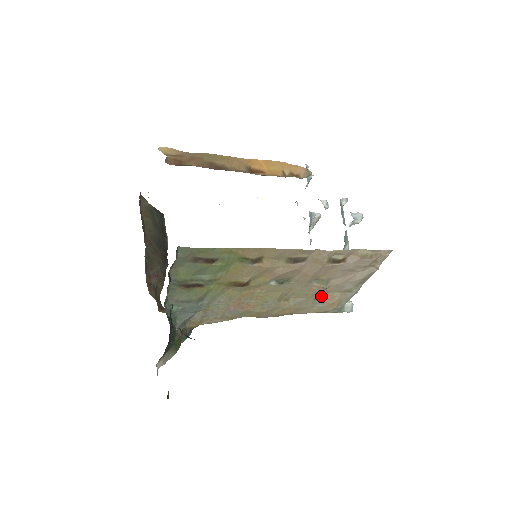
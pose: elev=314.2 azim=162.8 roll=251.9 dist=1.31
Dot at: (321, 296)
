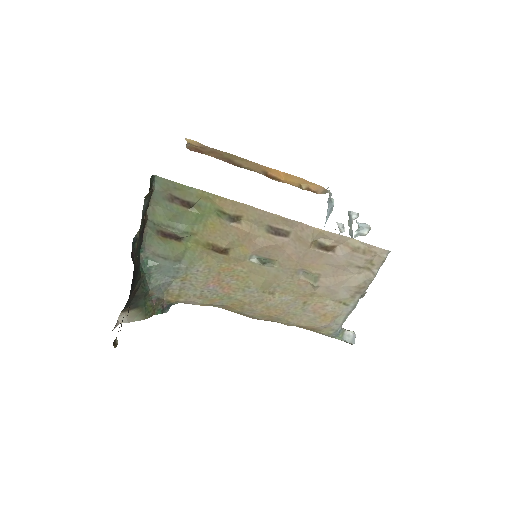
Dot at: (312, 301)
